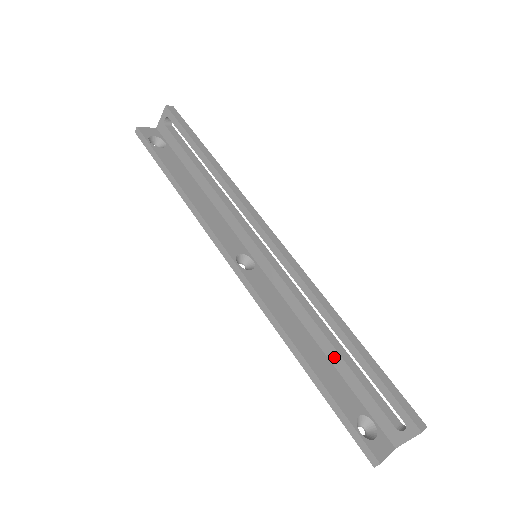
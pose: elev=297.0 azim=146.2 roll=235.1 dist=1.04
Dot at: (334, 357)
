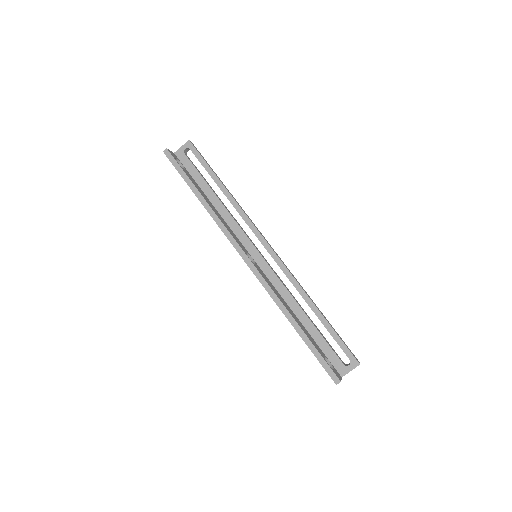
Dot at: (307, 323)
